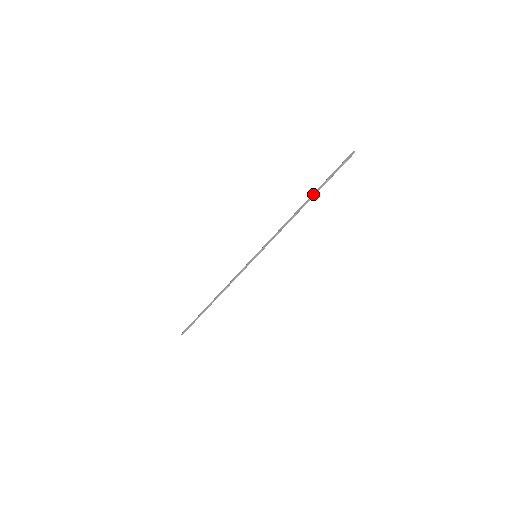
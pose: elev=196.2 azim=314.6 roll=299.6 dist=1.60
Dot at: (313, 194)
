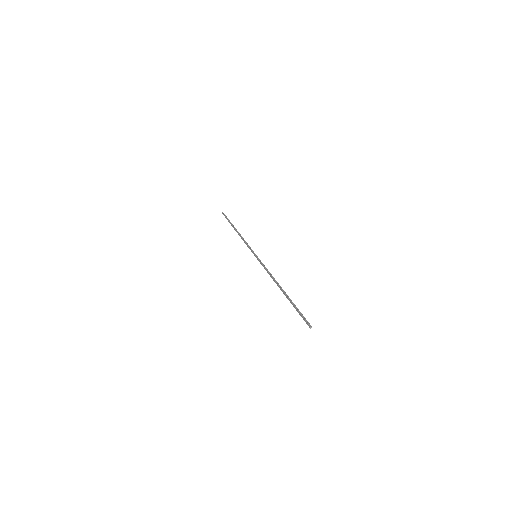
Dot at: occluded
